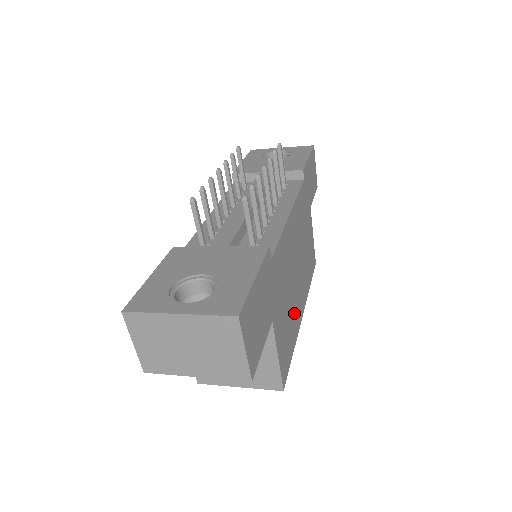
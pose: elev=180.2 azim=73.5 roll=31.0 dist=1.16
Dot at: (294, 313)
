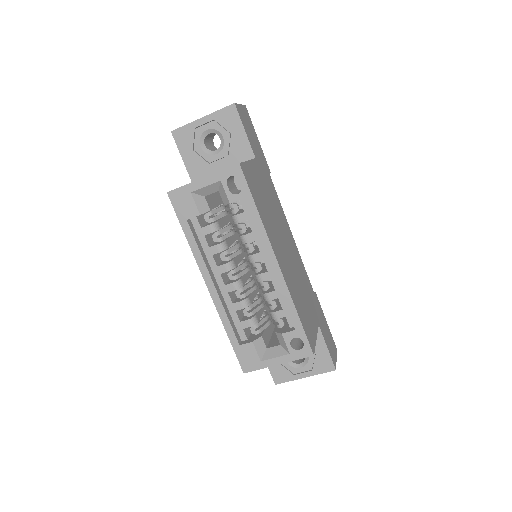
Dot at: (271, 226)
